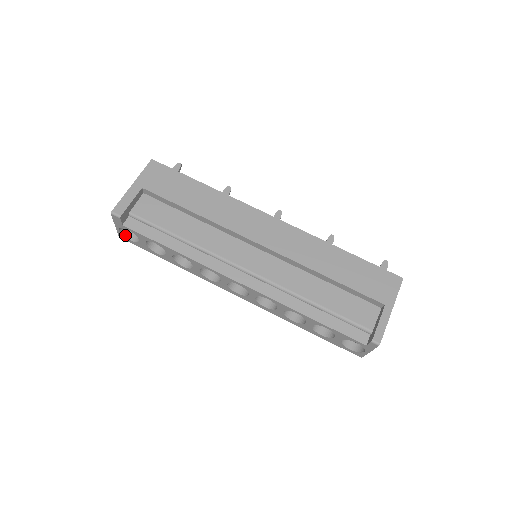
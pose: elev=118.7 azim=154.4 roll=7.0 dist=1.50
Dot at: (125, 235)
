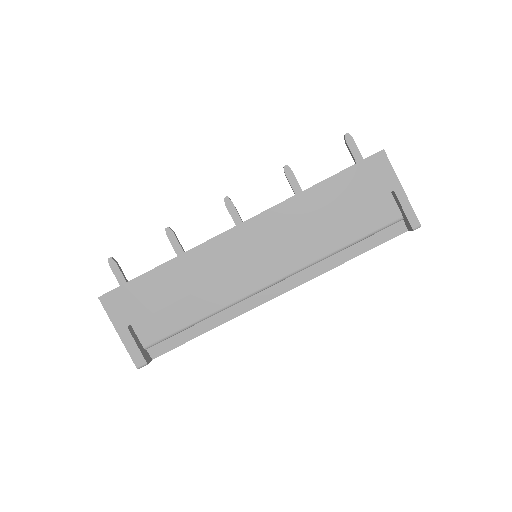
Dot at: occluded
